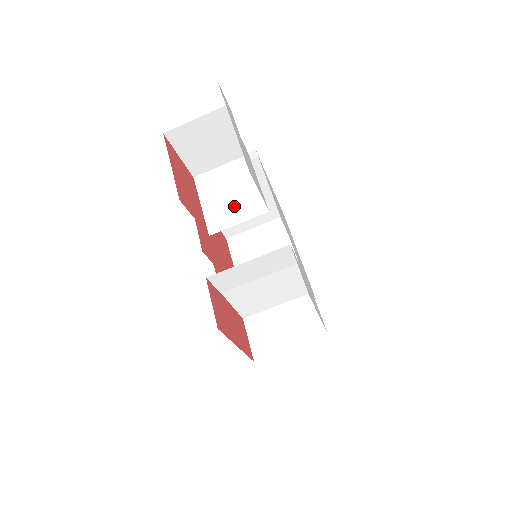
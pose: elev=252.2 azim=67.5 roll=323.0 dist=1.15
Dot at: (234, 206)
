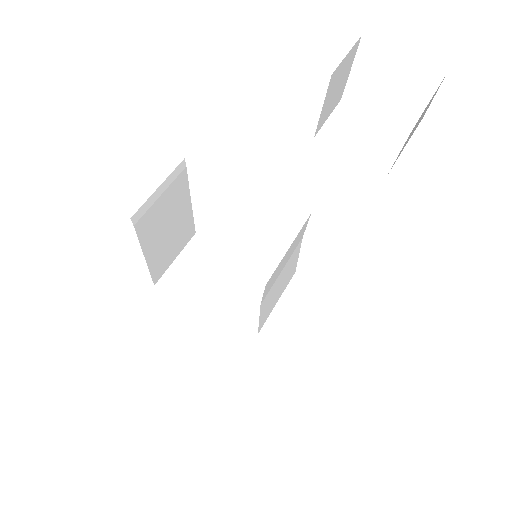
Dot at: (379, 142)
